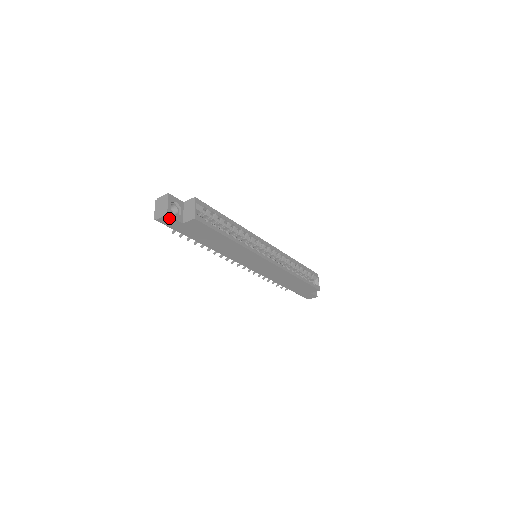
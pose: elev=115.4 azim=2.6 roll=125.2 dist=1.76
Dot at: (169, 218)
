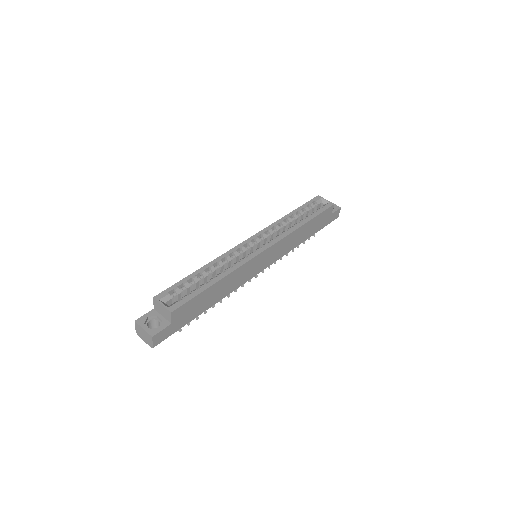
Dot at: (157, 336)
